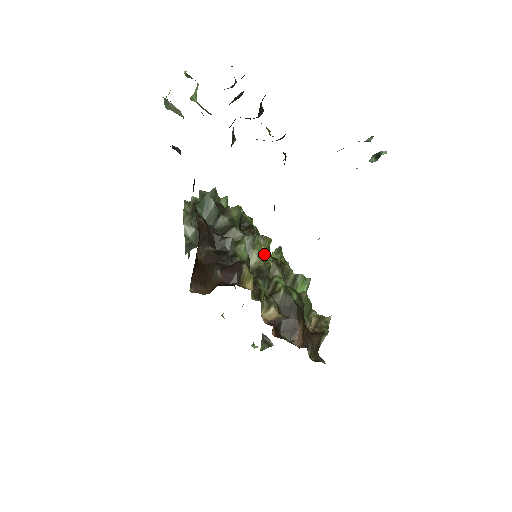
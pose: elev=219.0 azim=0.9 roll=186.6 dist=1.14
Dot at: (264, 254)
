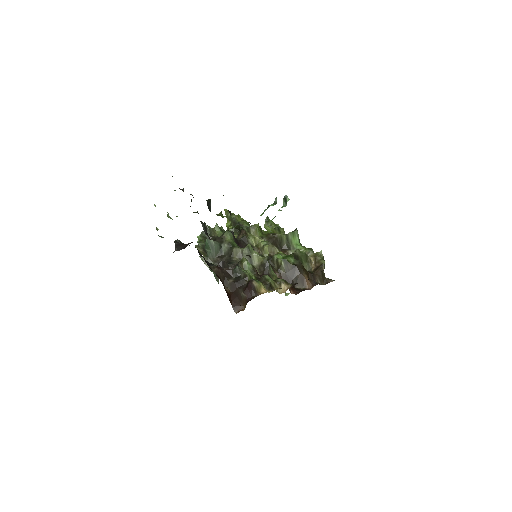
Dot at: (260, 241)
